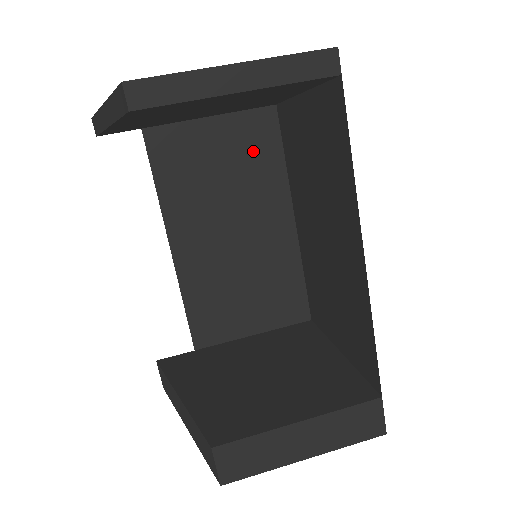
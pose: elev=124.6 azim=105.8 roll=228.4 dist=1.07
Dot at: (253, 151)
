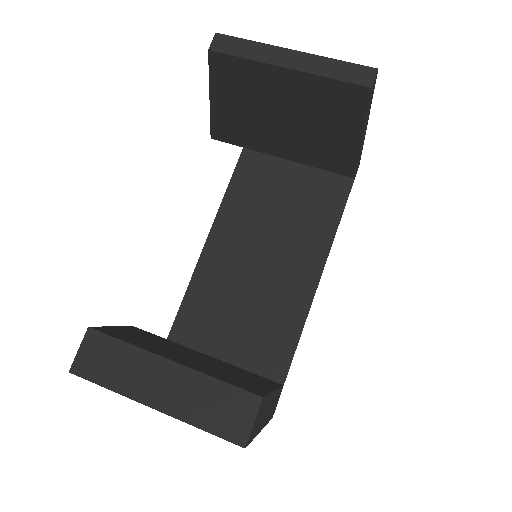
Dot at: (316, 203)
